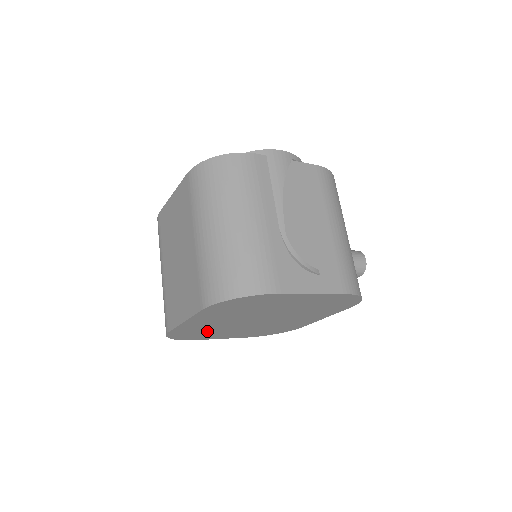
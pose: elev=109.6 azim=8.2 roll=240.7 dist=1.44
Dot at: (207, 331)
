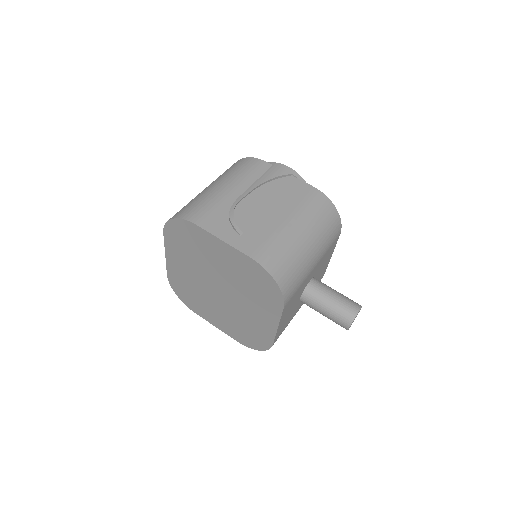
Dot at: (193, 293)
